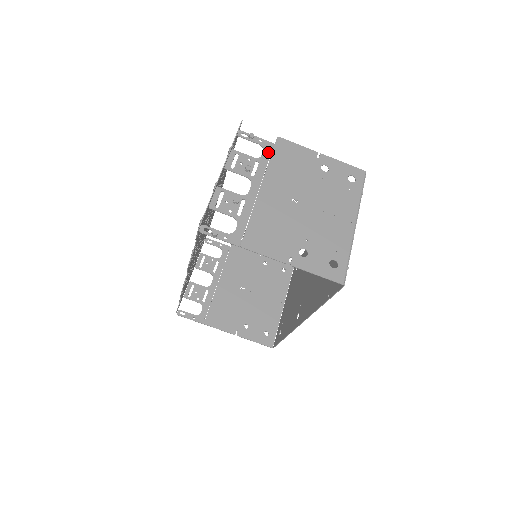
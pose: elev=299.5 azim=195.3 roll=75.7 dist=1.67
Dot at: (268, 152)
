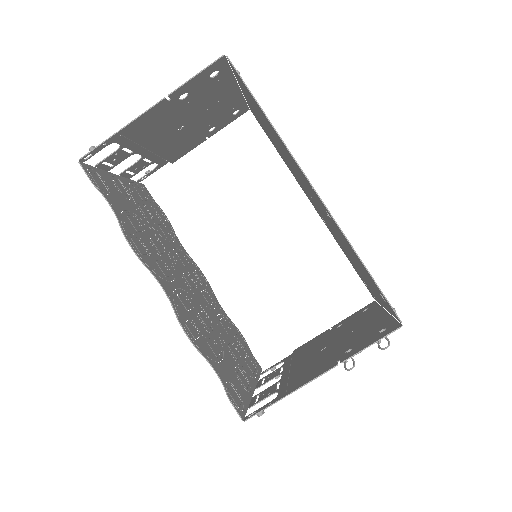
Dot at: (161, 161)
